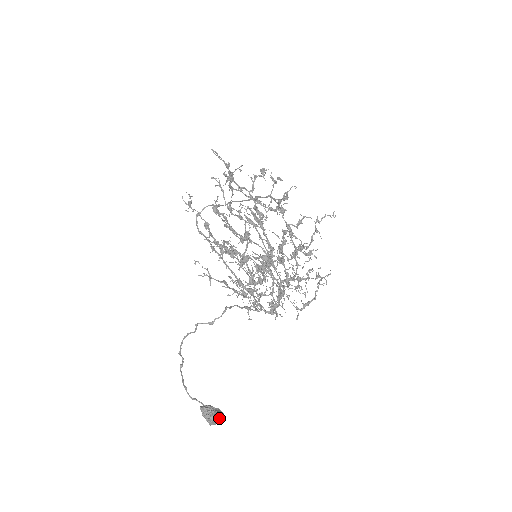
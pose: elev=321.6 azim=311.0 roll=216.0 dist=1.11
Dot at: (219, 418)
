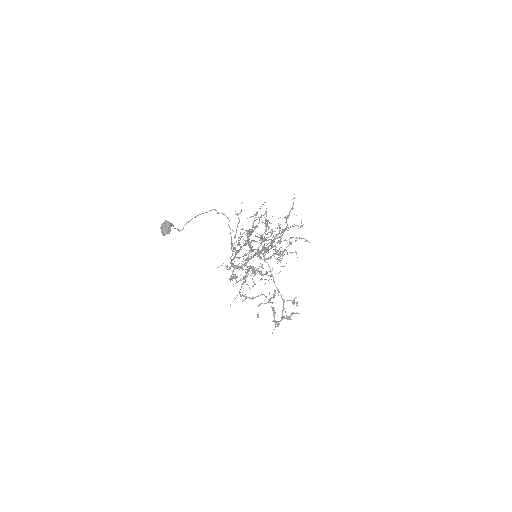
Dot at: (168, 227)
